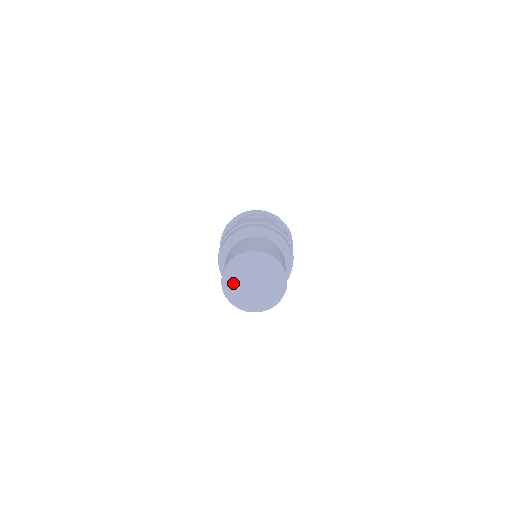
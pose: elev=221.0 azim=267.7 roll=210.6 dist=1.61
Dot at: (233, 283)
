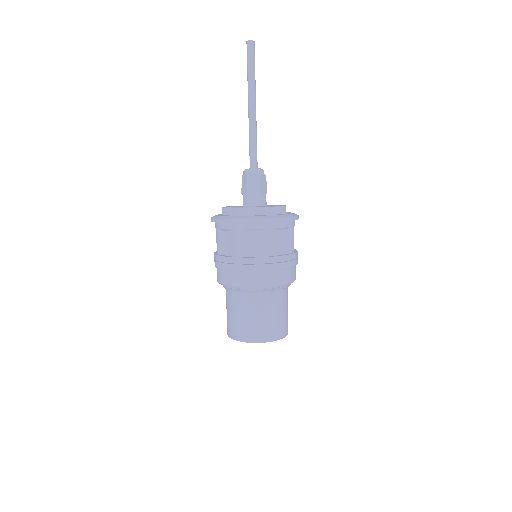
Dot at: occluded
